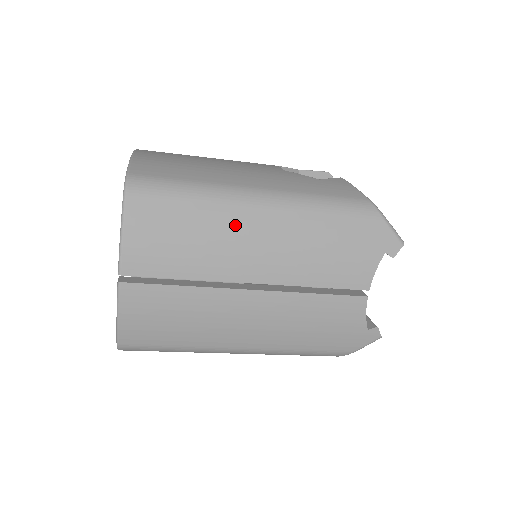
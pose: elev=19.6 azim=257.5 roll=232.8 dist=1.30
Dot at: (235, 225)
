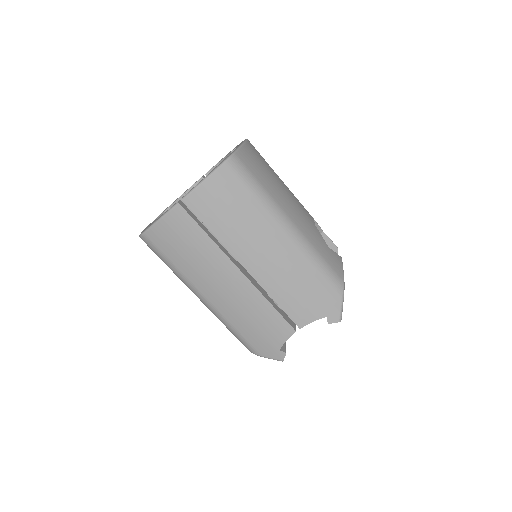
Dot at: (264, 230)
